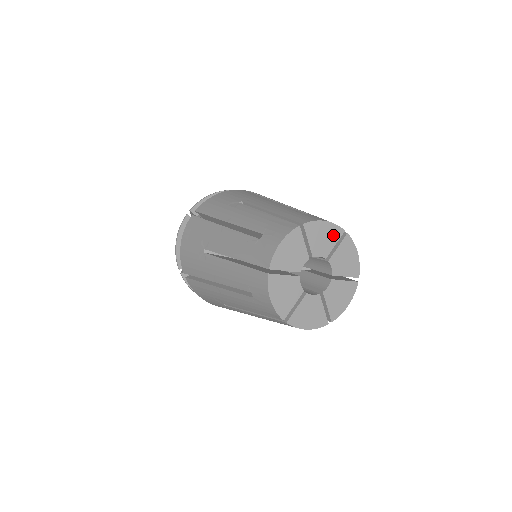
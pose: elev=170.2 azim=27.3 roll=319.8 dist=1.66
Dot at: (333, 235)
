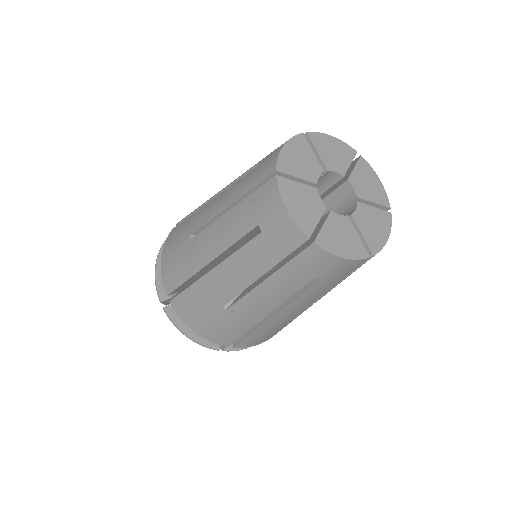
Dot at: (378, 196)
